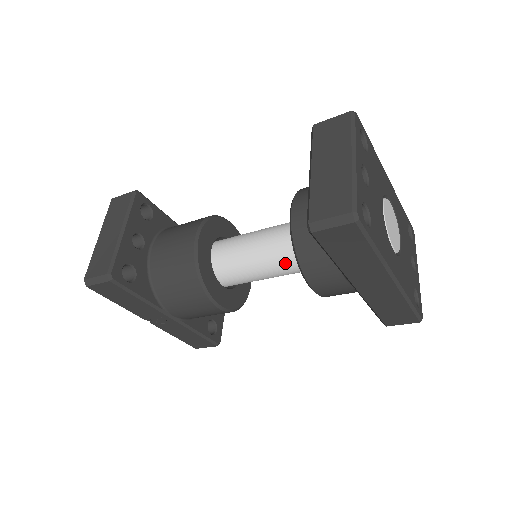
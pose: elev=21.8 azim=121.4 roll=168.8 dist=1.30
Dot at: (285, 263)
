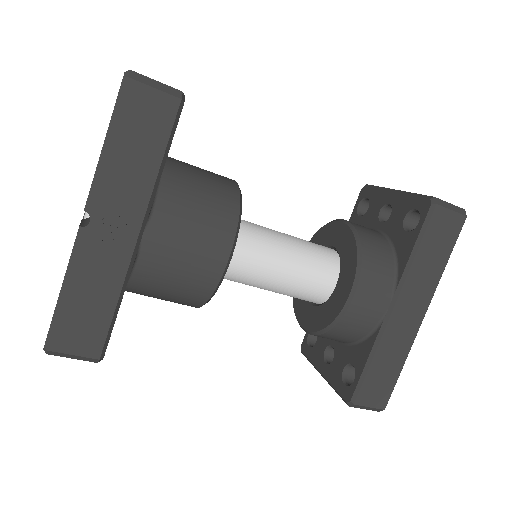
Dot at: (313, 265)
